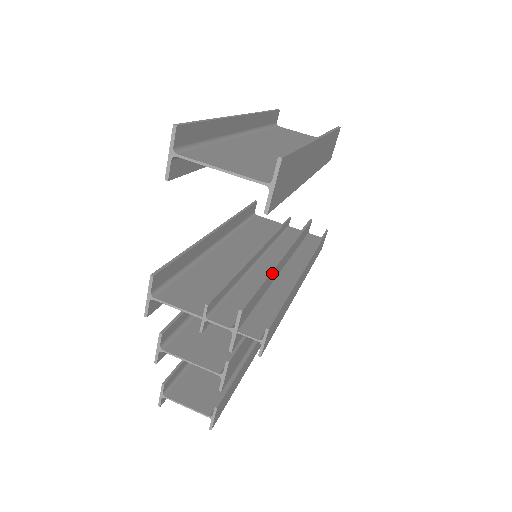
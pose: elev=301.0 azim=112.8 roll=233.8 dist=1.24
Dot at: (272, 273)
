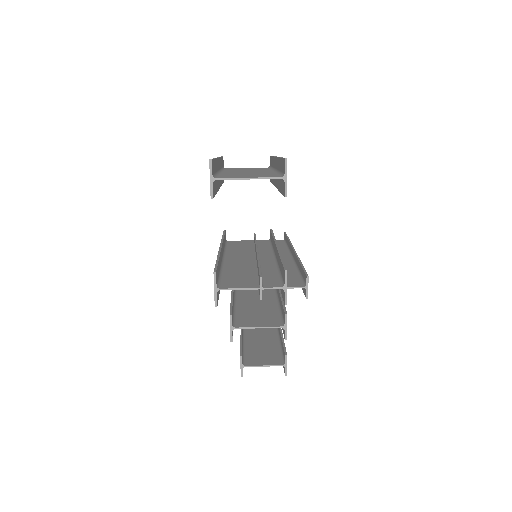
Dot at: occluded
